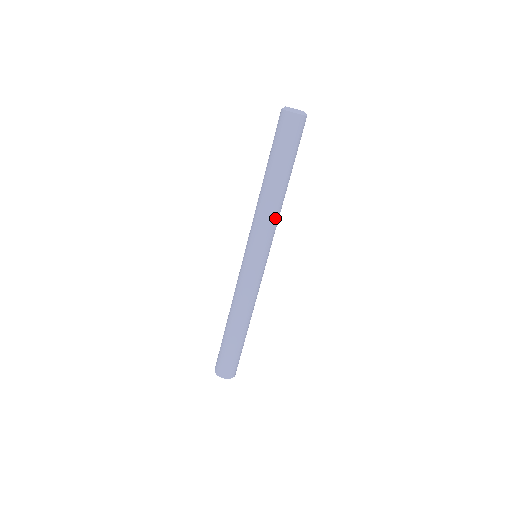
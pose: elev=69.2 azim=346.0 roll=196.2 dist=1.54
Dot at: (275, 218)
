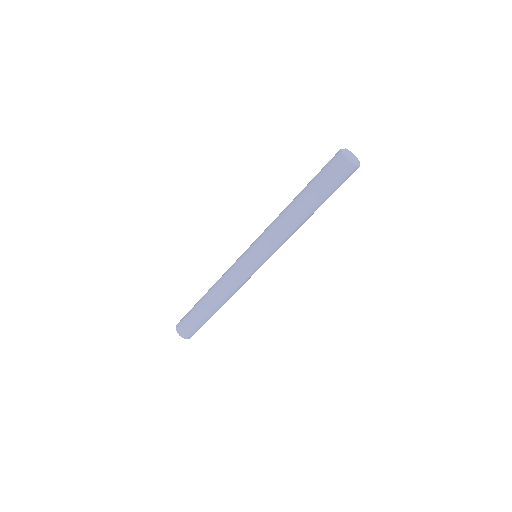
Dot at: (285, 235)
